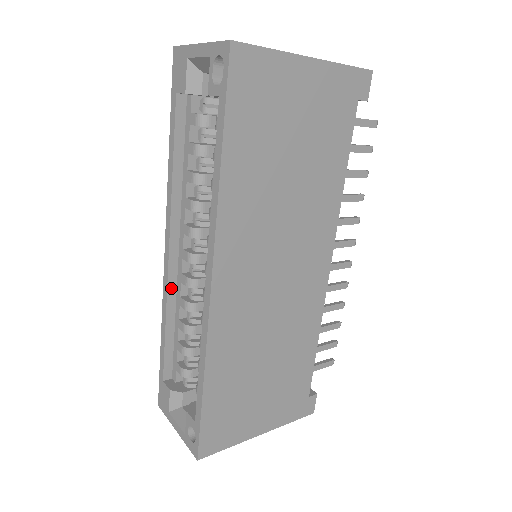
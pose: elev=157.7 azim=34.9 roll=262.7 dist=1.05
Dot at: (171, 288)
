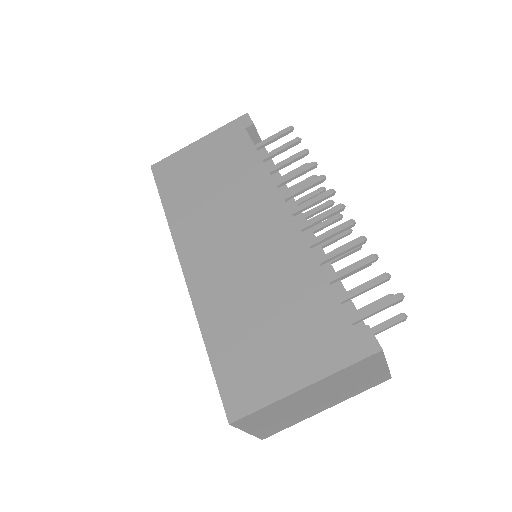
Dot at: occluded
